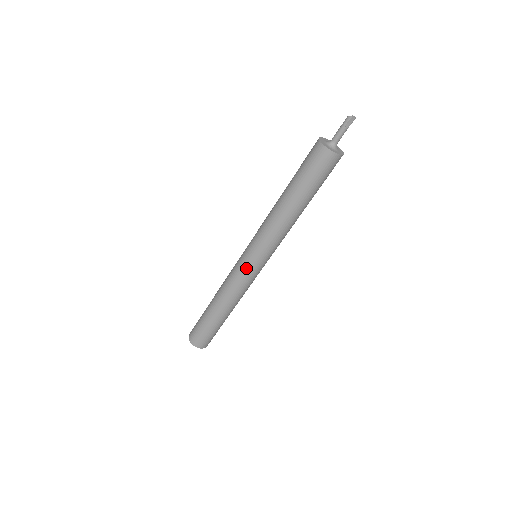
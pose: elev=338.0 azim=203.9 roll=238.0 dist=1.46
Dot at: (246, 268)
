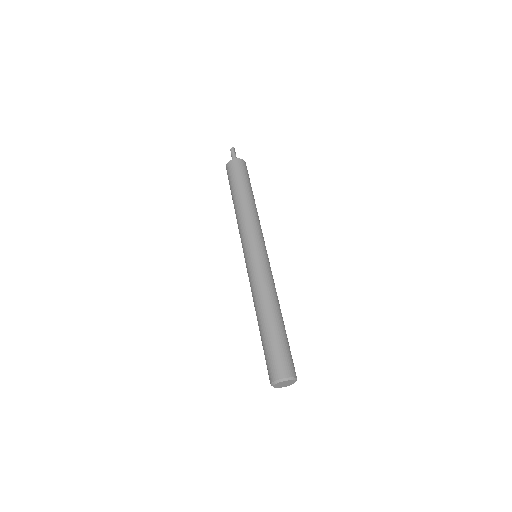
Dot at: (264, 258)
